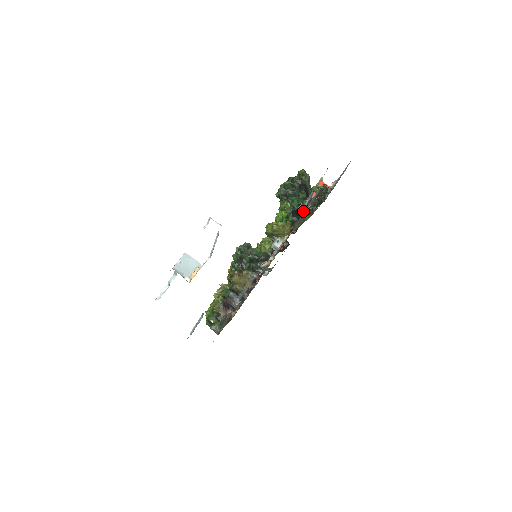
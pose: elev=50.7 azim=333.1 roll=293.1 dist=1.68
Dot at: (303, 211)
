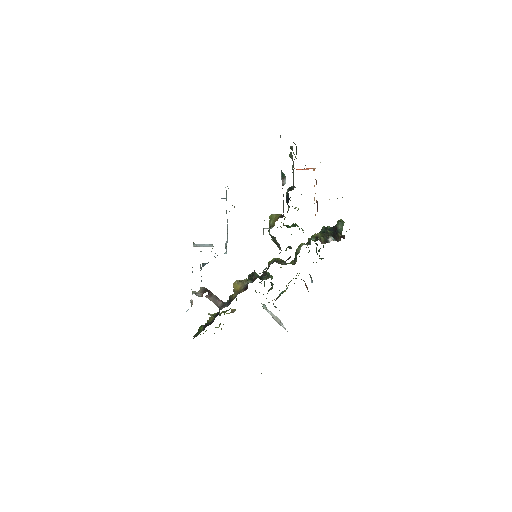
Dot at: (283, 180)
